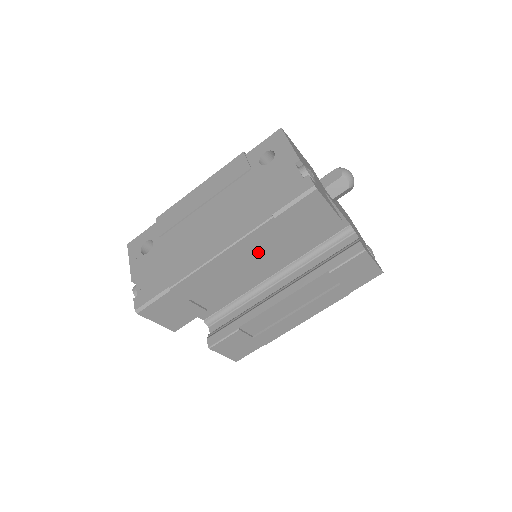
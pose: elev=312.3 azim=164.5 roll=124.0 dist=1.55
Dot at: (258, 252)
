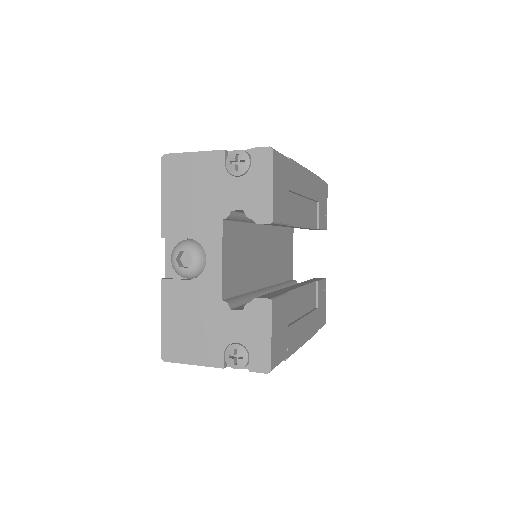
Dot at: (312, 198)
